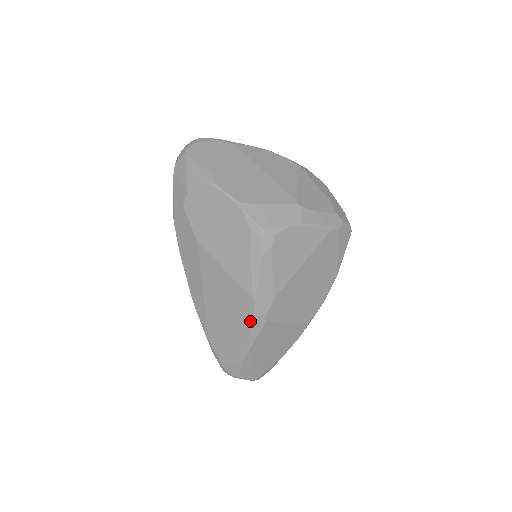
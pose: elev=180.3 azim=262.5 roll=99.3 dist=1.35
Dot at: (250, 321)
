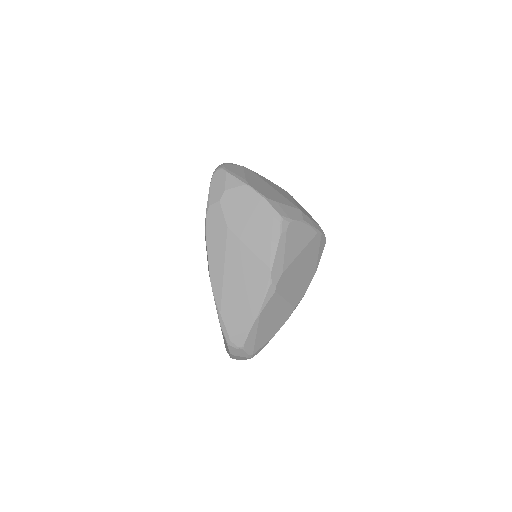
Dot at: (264, 289)
